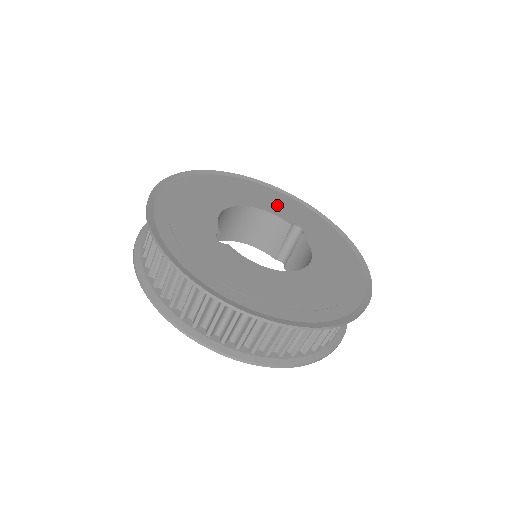
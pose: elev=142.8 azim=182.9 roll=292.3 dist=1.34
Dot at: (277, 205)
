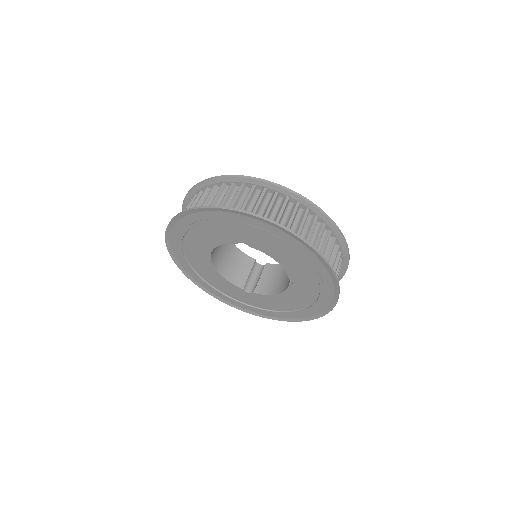
Dot at: occluded
